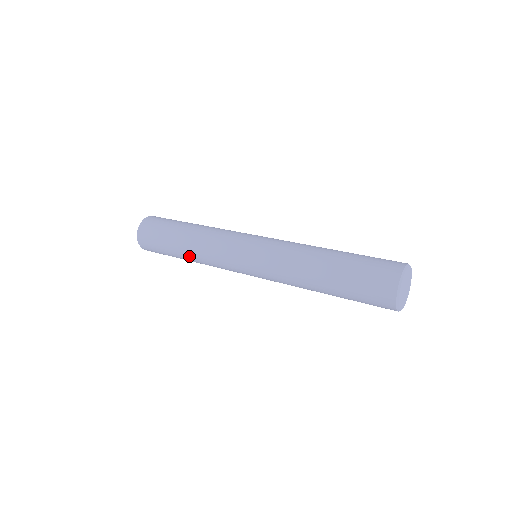
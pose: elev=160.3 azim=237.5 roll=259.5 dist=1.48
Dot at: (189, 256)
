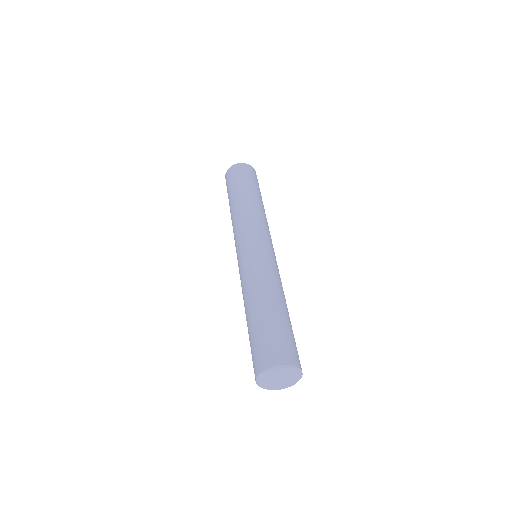
Dot at: occluded
